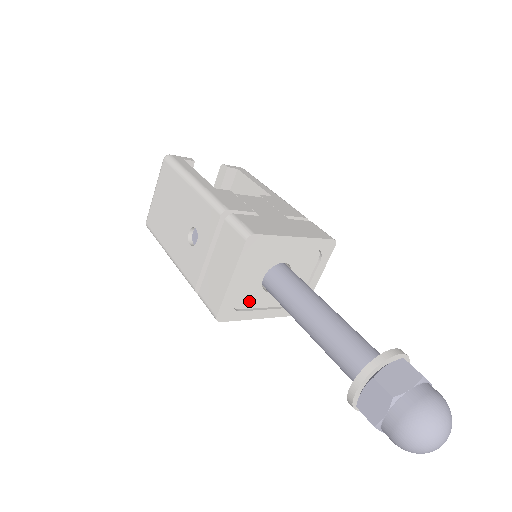
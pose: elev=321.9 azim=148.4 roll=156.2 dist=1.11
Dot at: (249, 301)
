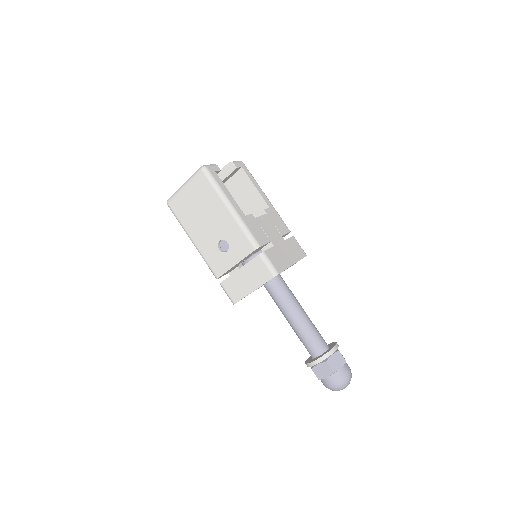
Dot at: occluded
